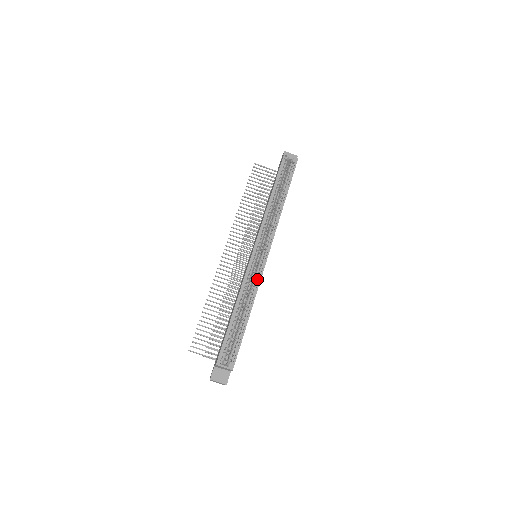
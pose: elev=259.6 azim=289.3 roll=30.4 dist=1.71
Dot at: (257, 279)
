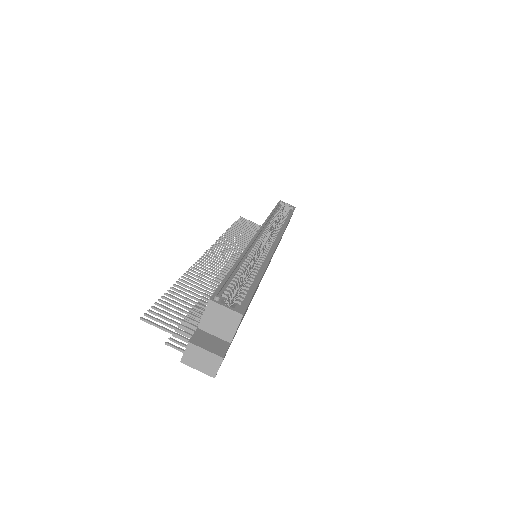
Dot at: (267, 253)
